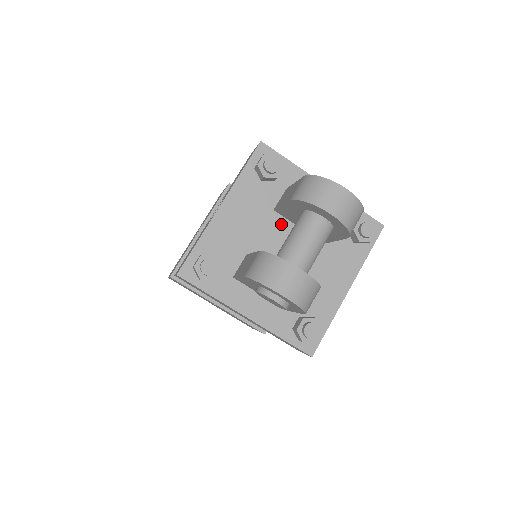
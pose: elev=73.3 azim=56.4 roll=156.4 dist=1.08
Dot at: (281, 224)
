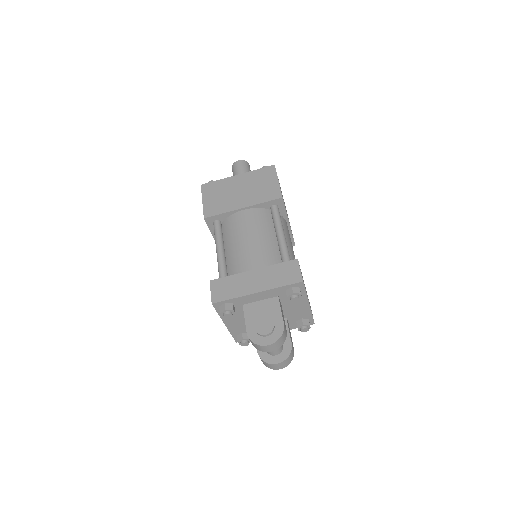
Dot at: occluded
